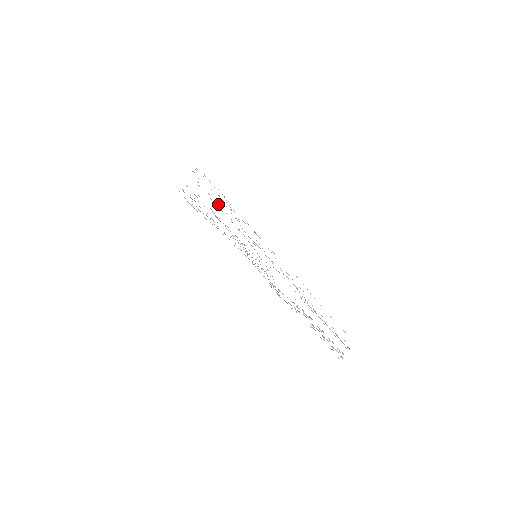
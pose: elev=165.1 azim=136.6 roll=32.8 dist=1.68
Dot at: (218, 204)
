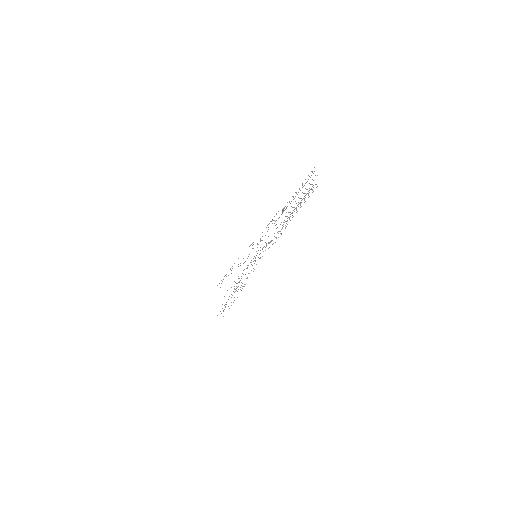
Dot at: occluded
